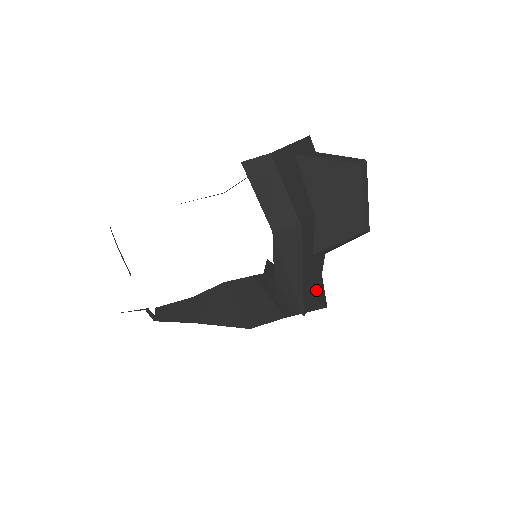
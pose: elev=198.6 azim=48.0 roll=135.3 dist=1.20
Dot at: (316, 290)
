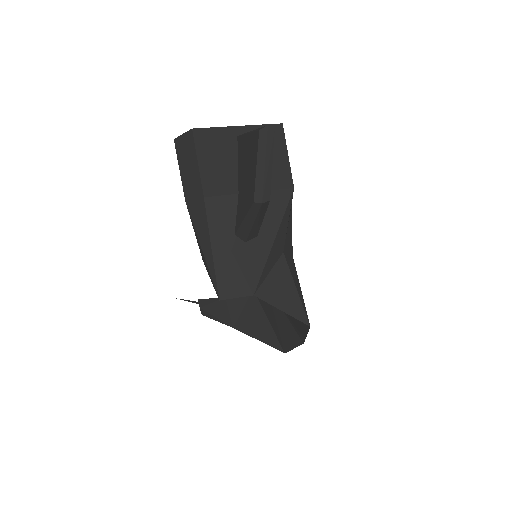
Dot at: (249, 280)
